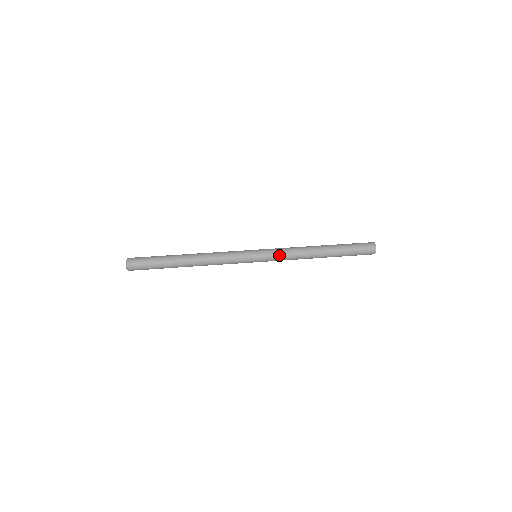
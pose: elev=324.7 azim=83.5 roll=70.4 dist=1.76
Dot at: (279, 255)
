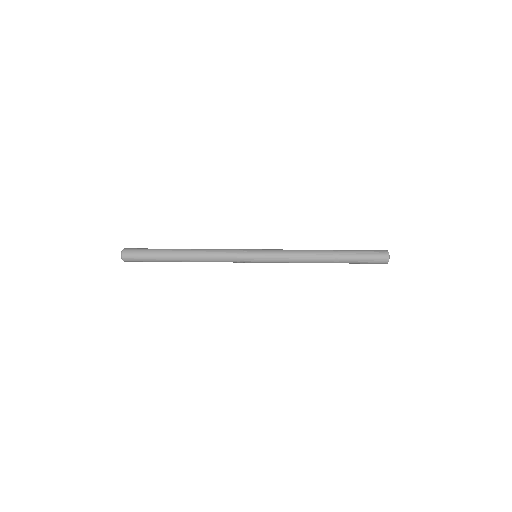
Dot at: (280, 250)
